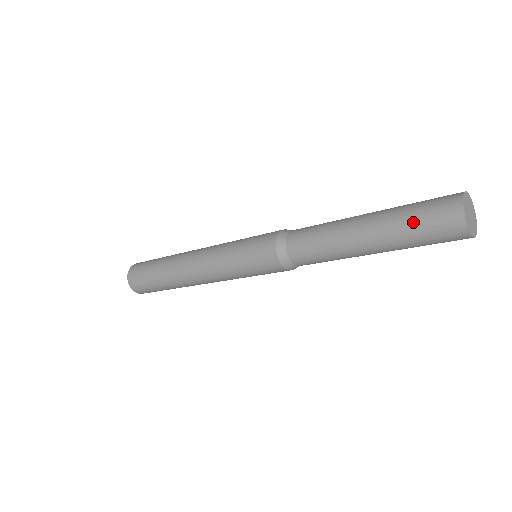
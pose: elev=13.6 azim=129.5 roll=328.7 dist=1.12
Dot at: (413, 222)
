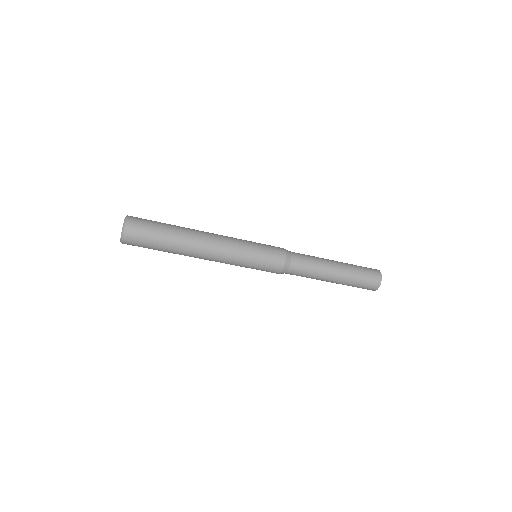
Dot at: (360, 281)
